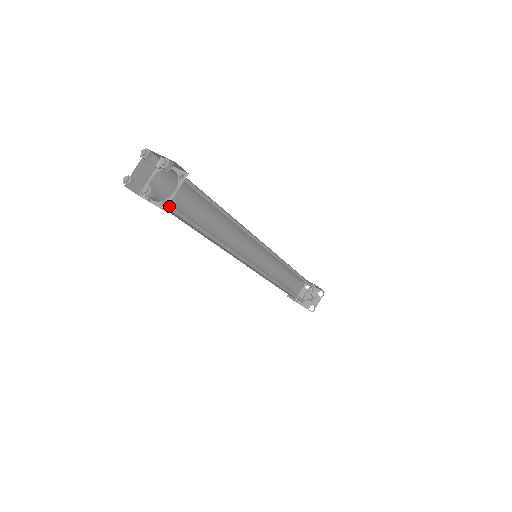
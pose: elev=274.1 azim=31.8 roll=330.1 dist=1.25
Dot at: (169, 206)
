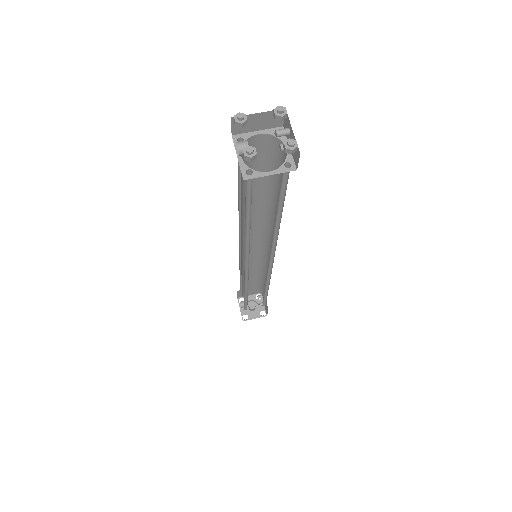
Dot at: occluded
